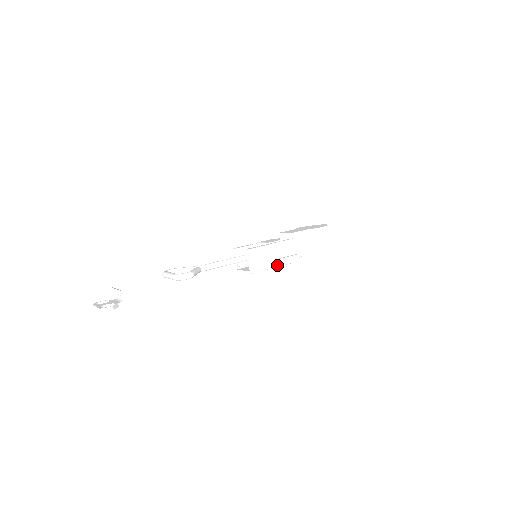
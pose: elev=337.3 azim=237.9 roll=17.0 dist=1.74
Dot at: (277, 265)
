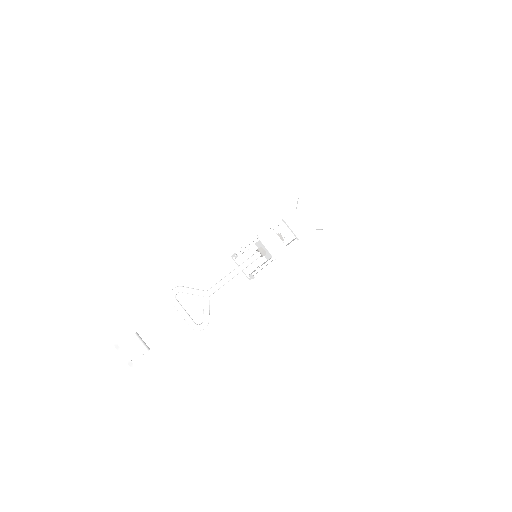
Dot at: occluded
